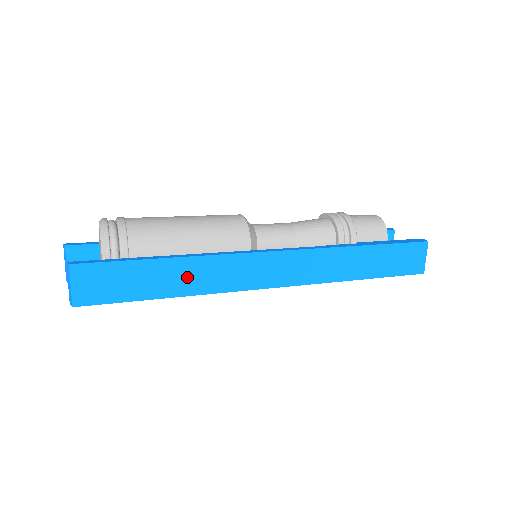
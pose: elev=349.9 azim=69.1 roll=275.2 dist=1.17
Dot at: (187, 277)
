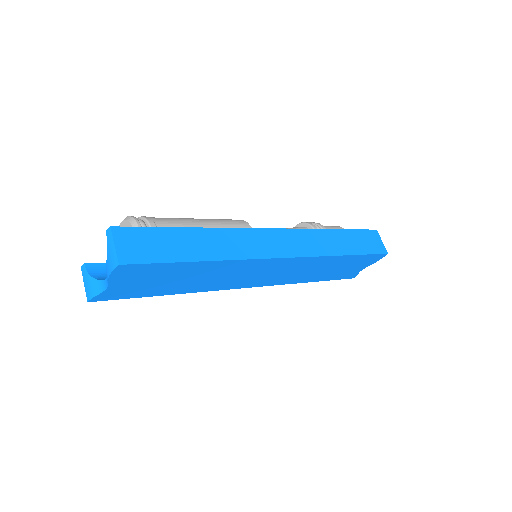
Dot at: (212, 244)
